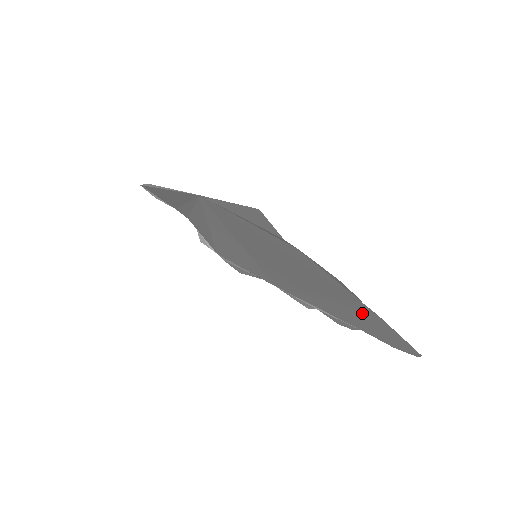
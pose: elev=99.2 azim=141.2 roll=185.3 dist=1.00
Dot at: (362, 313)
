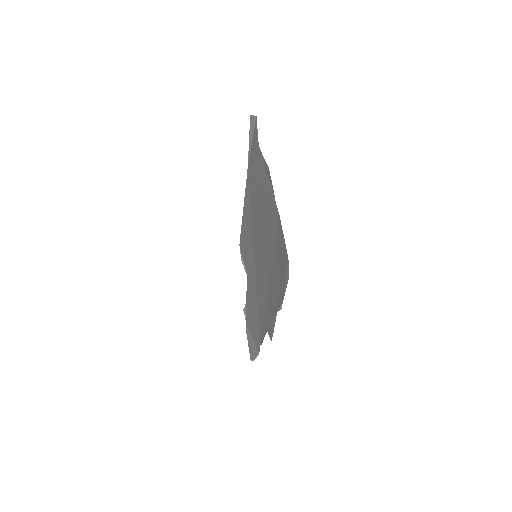
Dot at: (276, 240)
